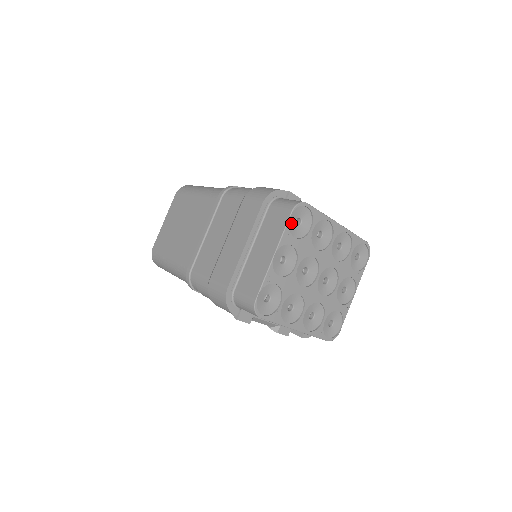
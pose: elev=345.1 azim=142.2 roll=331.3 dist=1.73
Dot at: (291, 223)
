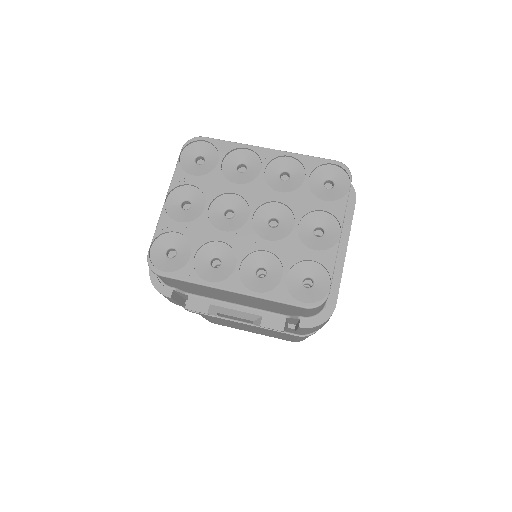
Dot at: (187, 163)
